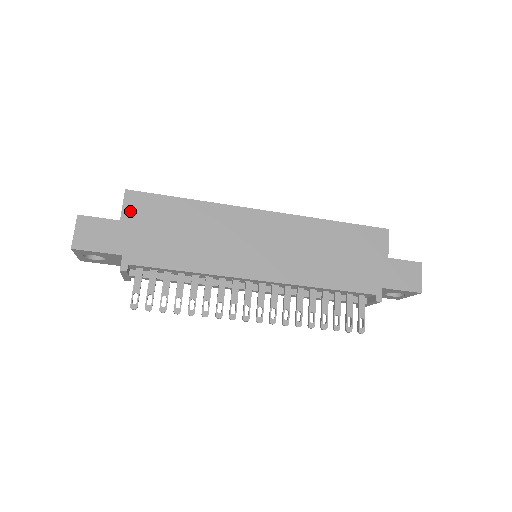
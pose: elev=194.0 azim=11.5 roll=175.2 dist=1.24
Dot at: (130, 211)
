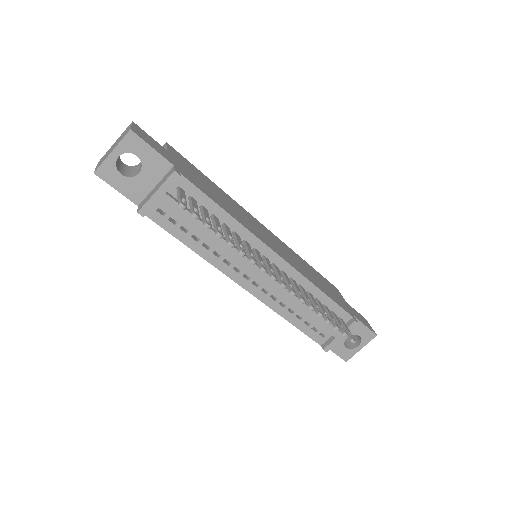
Dot at: (173, 153)
